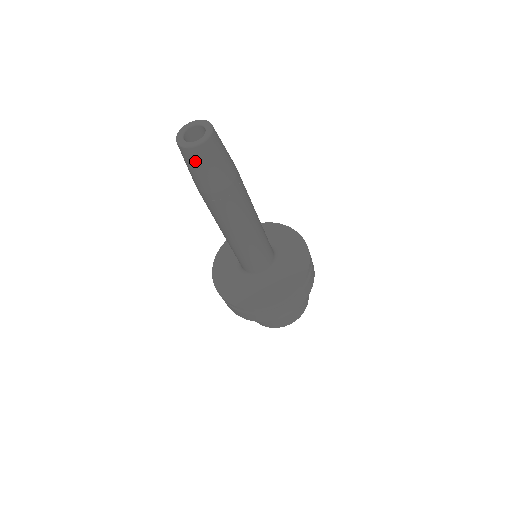
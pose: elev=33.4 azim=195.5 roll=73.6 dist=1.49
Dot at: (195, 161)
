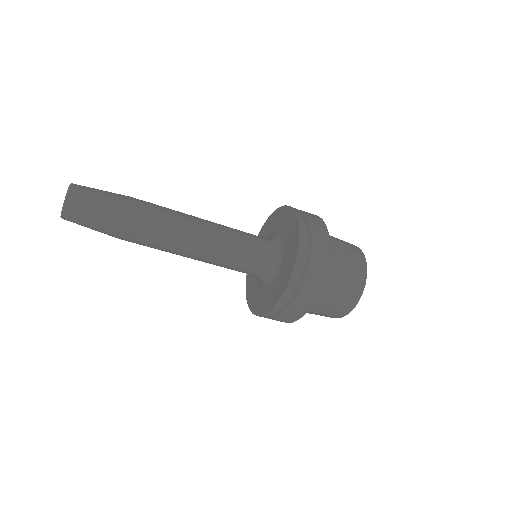
Dot at: occluded
